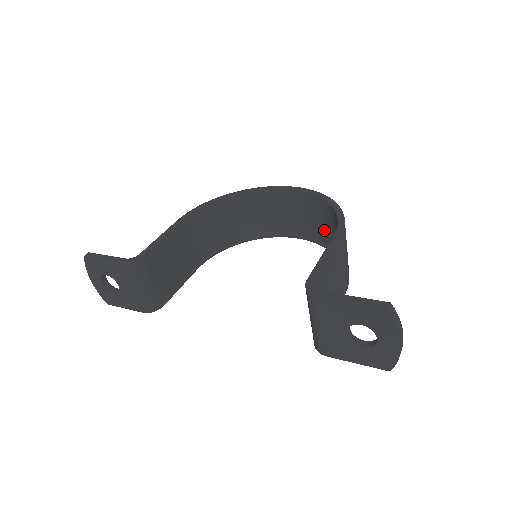
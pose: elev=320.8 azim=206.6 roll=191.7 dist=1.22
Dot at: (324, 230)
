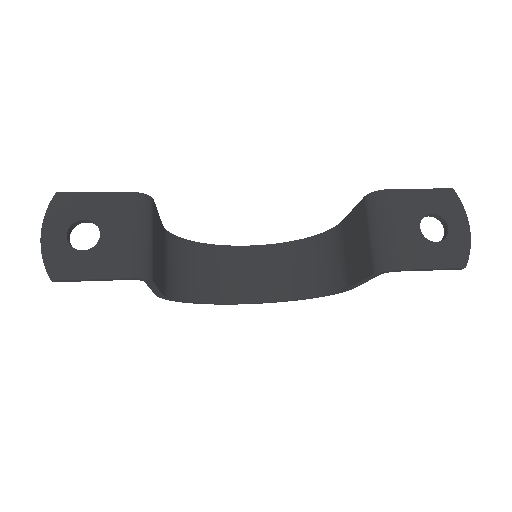
Dot at: (293, 277)
